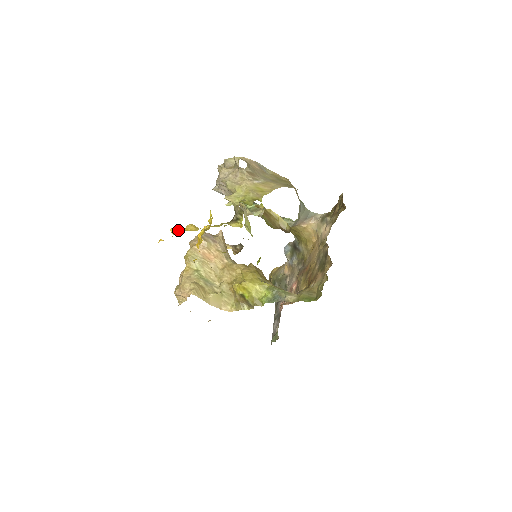
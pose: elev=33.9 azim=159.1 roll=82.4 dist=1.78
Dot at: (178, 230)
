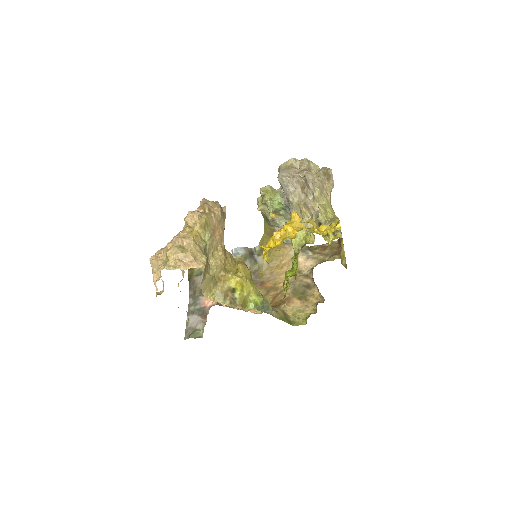
Dot at: (301, 219)
